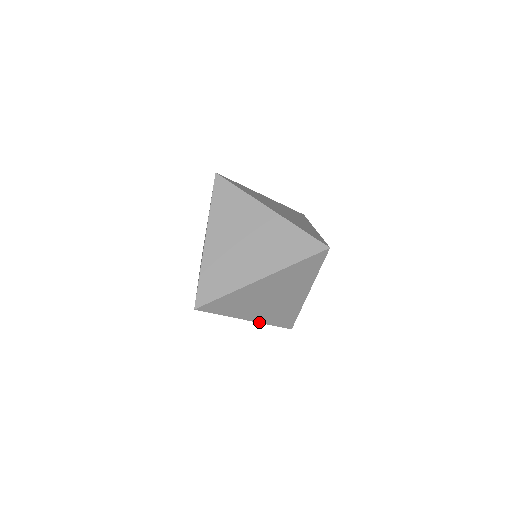
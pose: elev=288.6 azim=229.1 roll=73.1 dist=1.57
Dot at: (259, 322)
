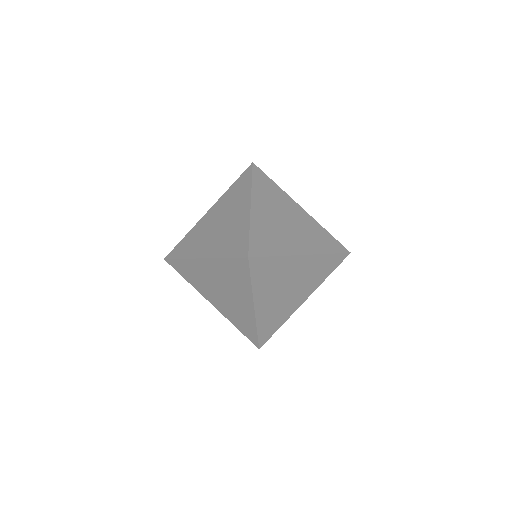
Dot at: occluded
